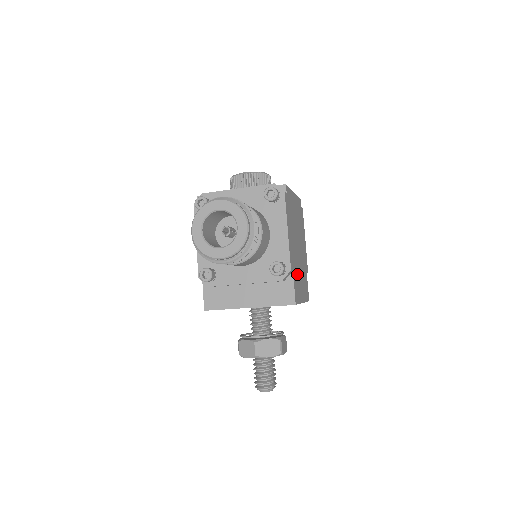
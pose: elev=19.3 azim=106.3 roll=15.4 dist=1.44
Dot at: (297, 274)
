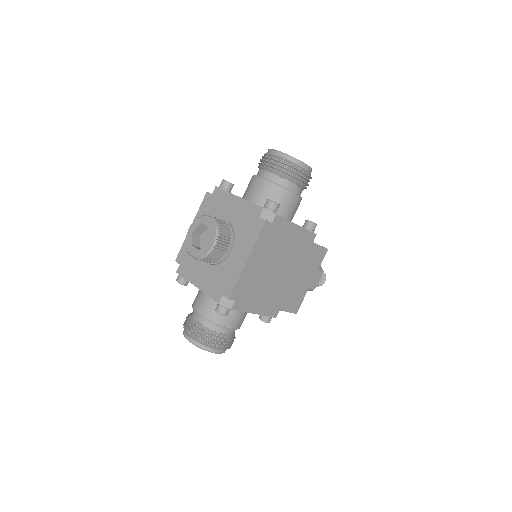
Dot at: (290, 293)
